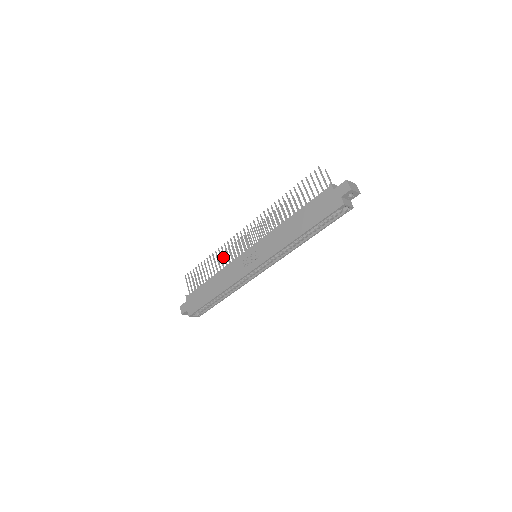
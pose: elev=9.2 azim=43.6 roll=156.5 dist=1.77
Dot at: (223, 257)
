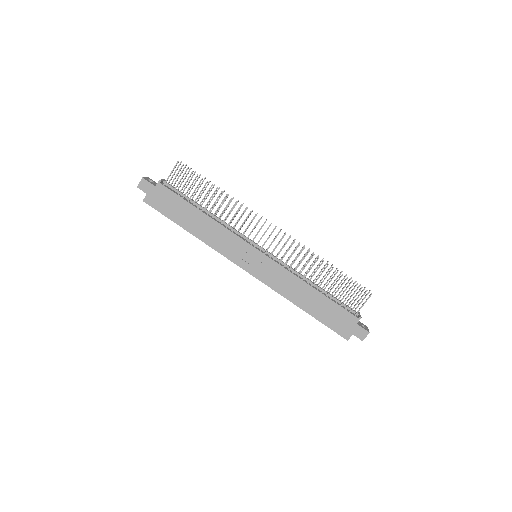
Dot at: (230, 202)
